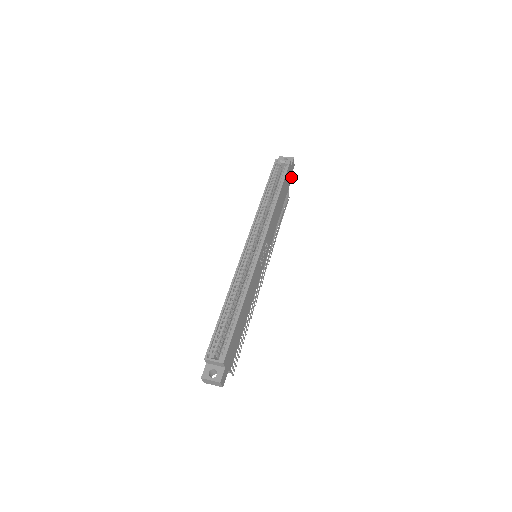
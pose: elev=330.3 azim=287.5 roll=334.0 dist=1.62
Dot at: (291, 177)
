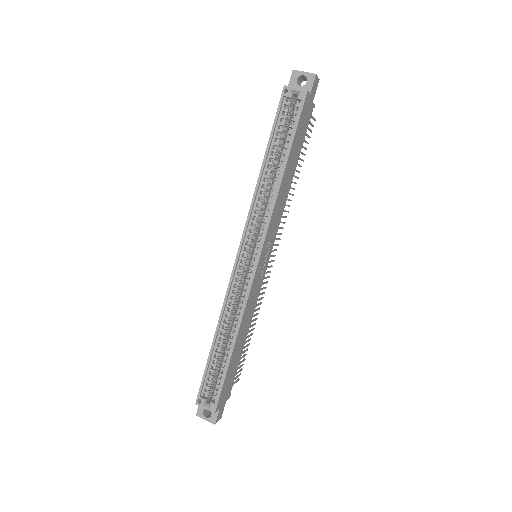
Dot at: (313, 104)
